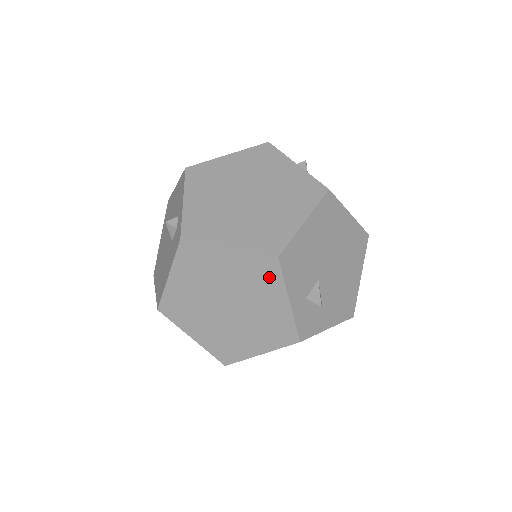
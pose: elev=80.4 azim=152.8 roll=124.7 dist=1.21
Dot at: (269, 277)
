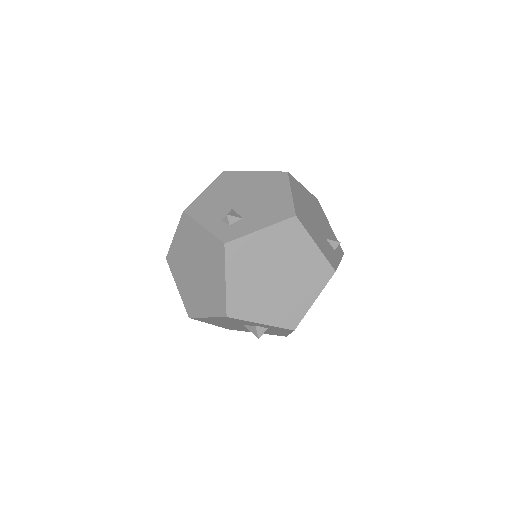
Dot at: (190, 226)
